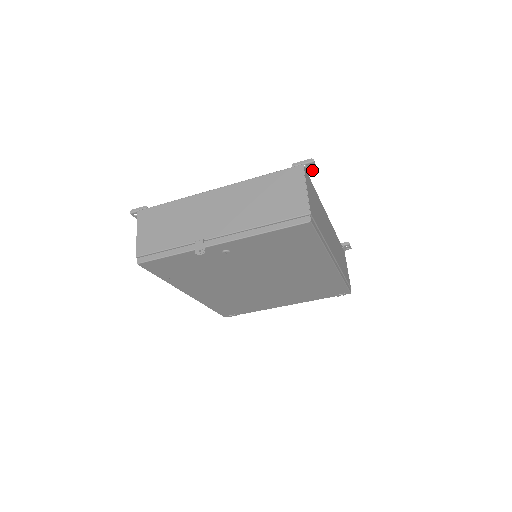
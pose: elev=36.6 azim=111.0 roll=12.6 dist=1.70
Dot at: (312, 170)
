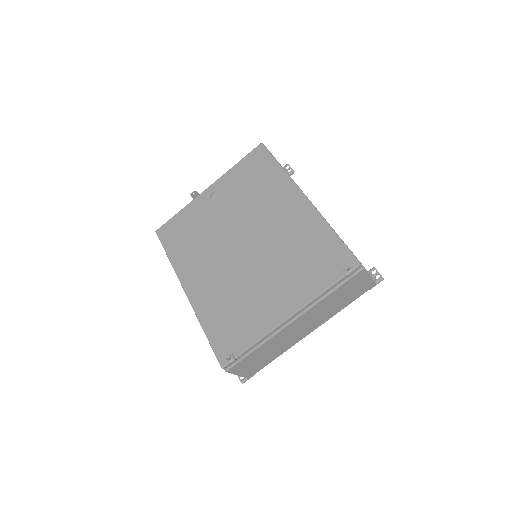
Dot at: (290, 172)
